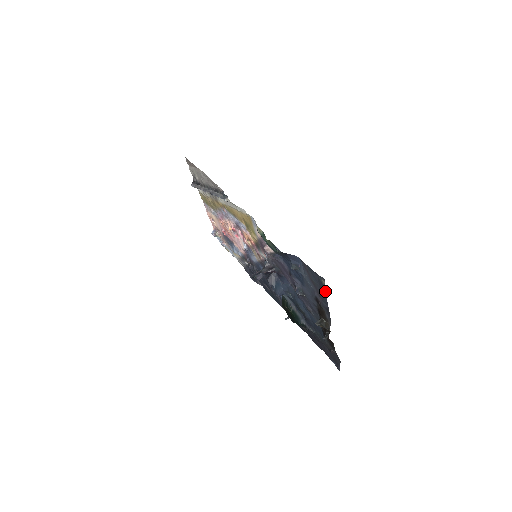
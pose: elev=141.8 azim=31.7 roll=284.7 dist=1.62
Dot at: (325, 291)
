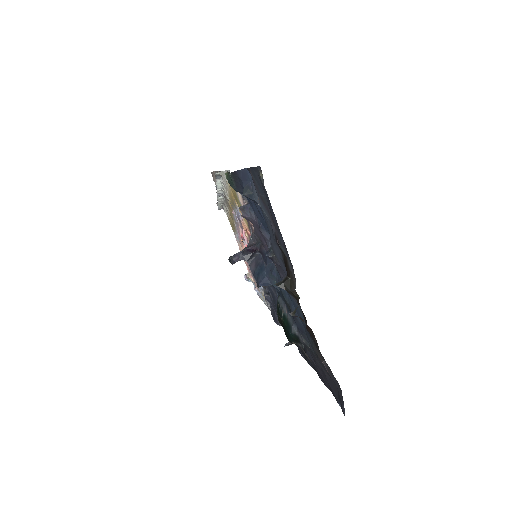
Dot at: occluded
